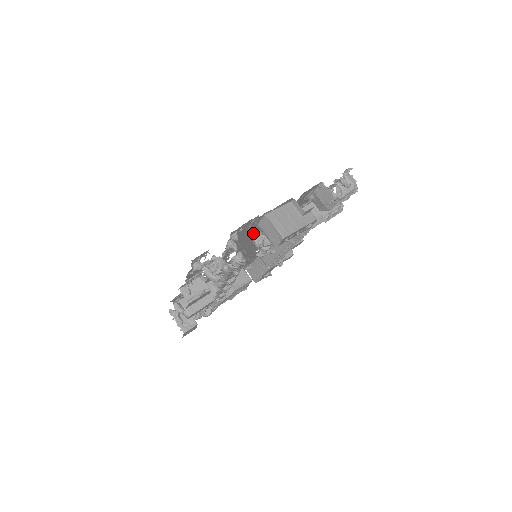
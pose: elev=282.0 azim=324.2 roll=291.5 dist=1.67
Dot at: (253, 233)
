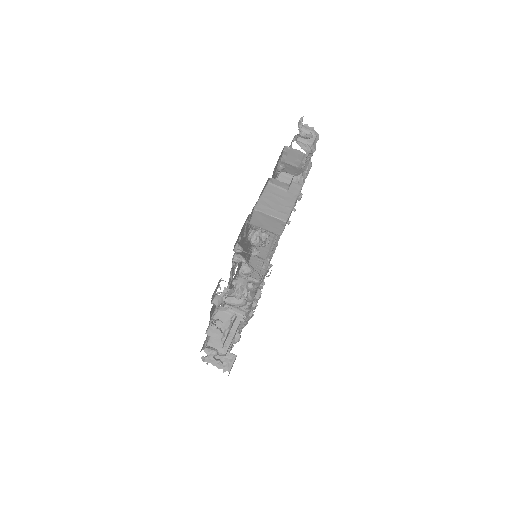
Dot at: (246, 235)
